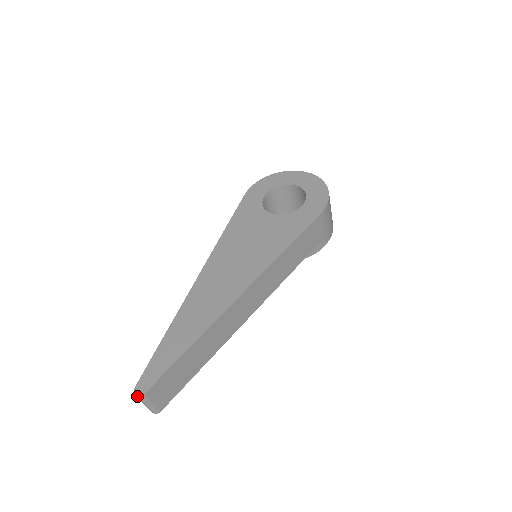
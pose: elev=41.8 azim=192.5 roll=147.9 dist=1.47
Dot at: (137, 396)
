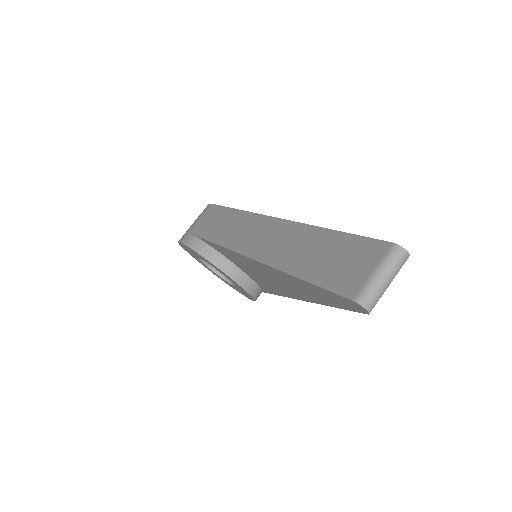
Dot at: (408, 252)
